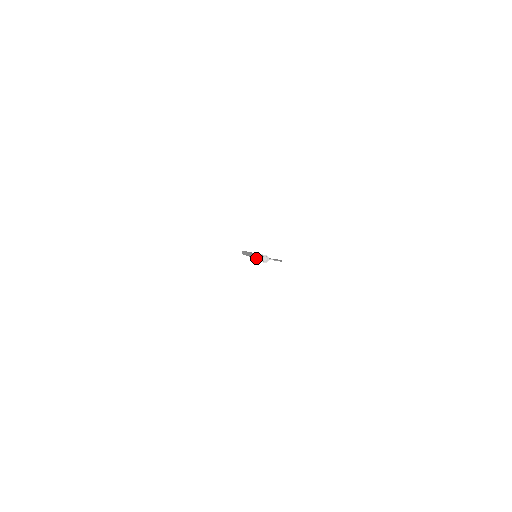
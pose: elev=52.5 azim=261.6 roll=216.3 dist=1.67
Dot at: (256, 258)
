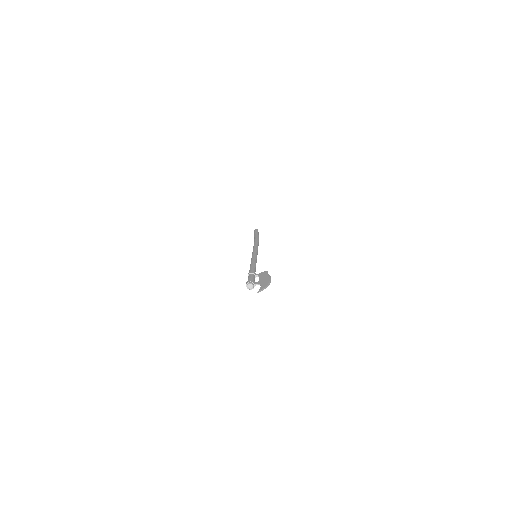
Dot at: occluded
